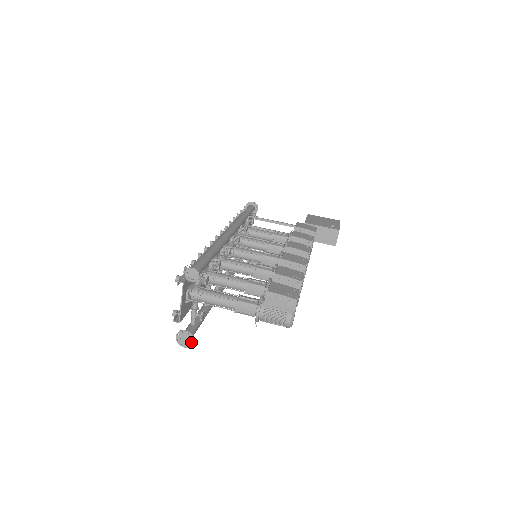
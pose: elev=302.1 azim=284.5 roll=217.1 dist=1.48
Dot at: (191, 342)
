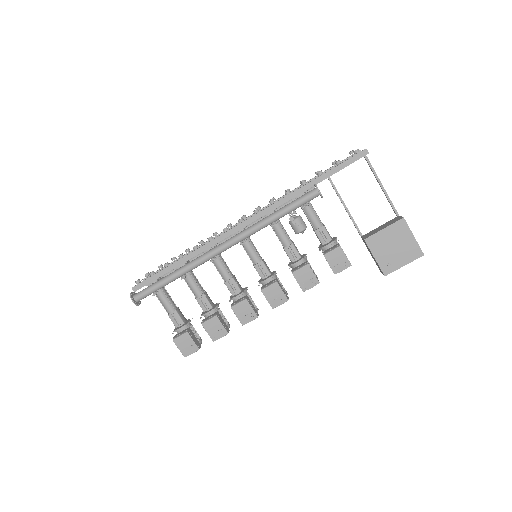
Dot at: occluded
